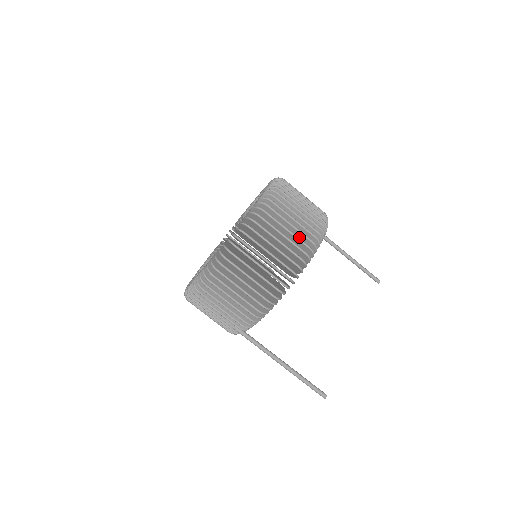
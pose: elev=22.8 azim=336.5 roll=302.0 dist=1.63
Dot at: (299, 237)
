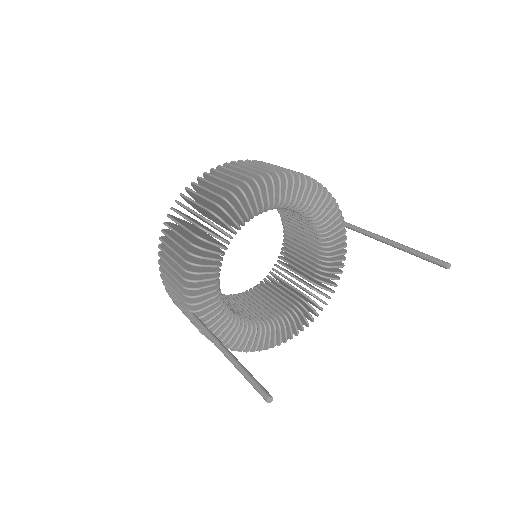
Dot at: occluded
